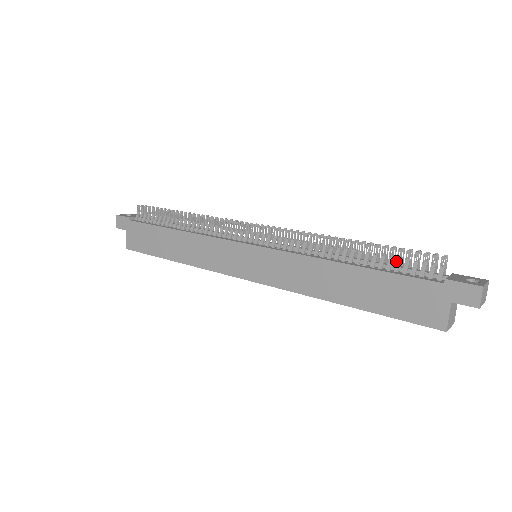
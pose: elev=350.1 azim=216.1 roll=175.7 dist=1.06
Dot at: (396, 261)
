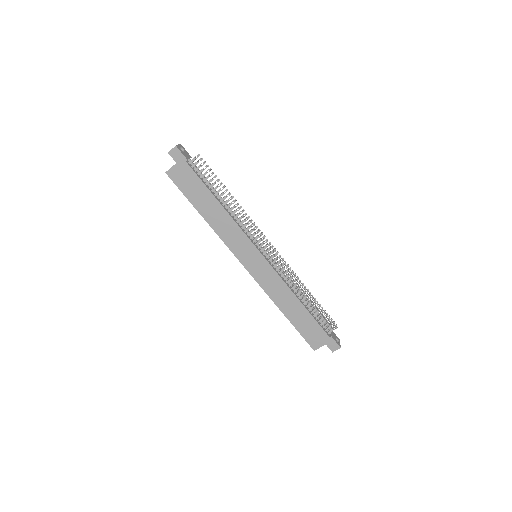
Dot at: (319, 315)
